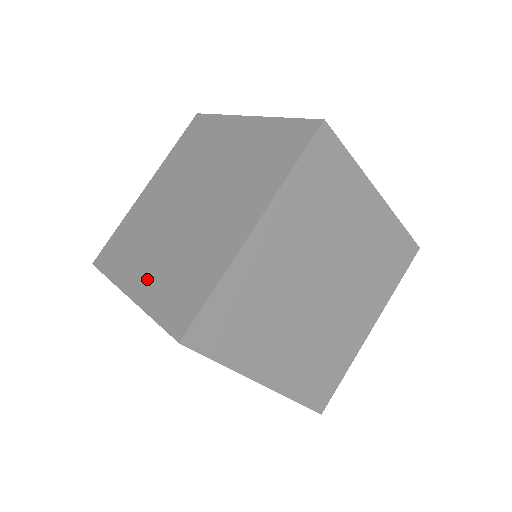
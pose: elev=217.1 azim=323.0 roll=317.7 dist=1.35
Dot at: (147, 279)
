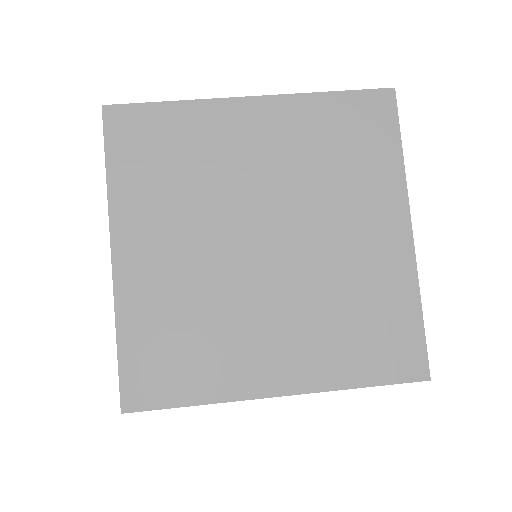
Dot at: (297, 359)
